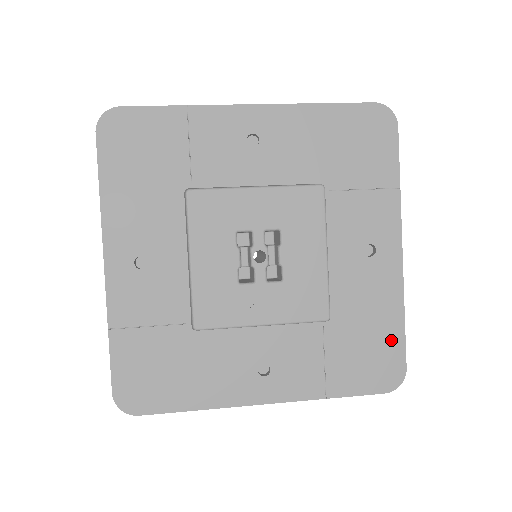
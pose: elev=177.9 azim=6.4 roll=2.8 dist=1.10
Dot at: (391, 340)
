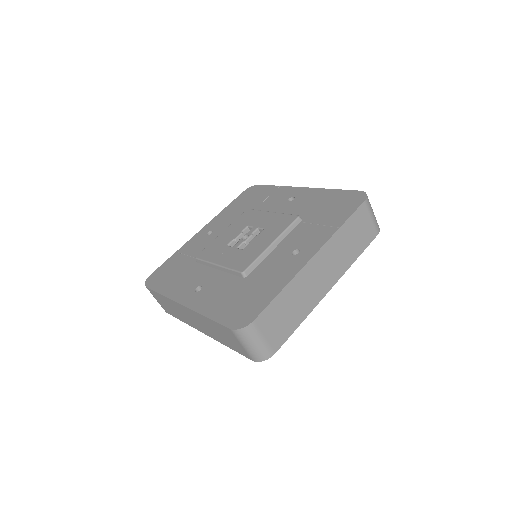
Dot at: (262, 301)
